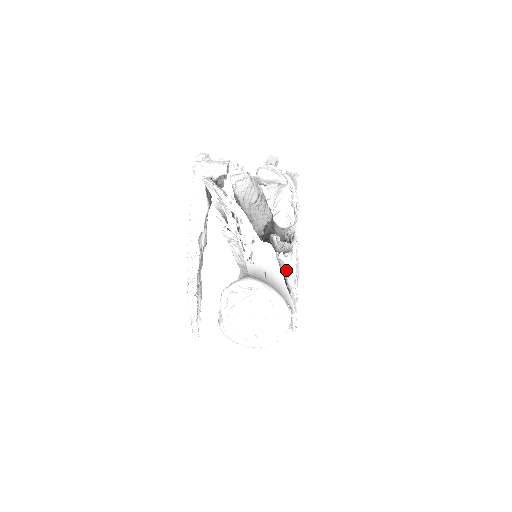
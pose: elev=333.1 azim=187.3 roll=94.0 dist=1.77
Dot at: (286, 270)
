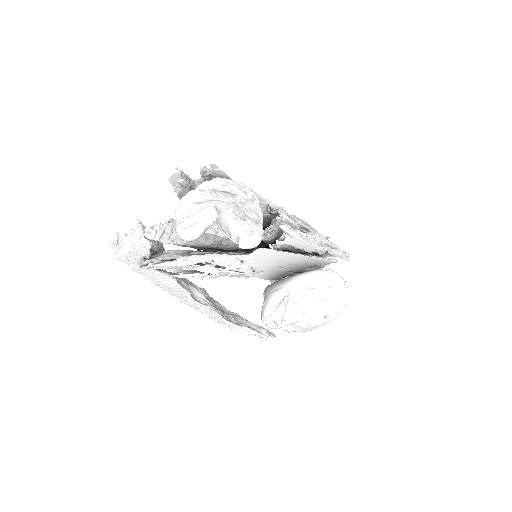
Dot at: (295, 247)
